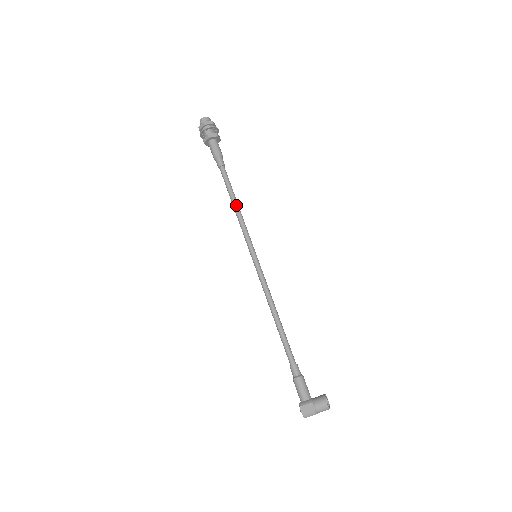
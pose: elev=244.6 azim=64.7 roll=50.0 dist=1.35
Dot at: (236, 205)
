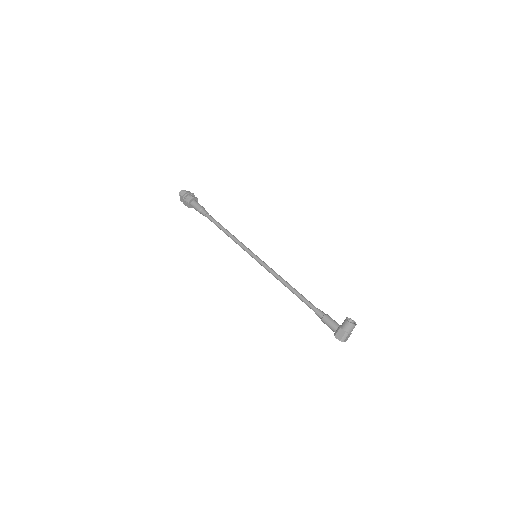
Dot at: (227, 232)
